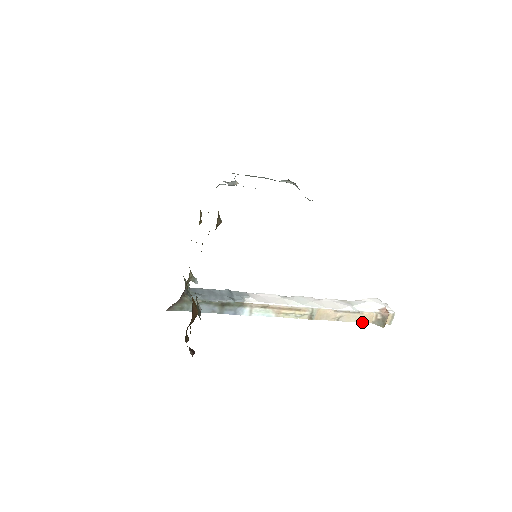
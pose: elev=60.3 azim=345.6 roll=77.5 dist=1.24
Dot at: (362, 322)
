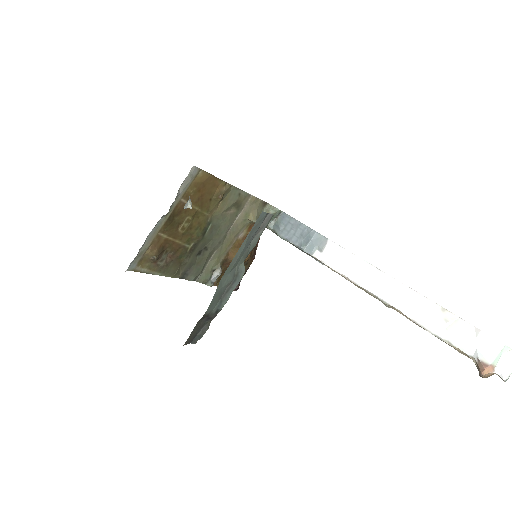
Dot at: occluded
